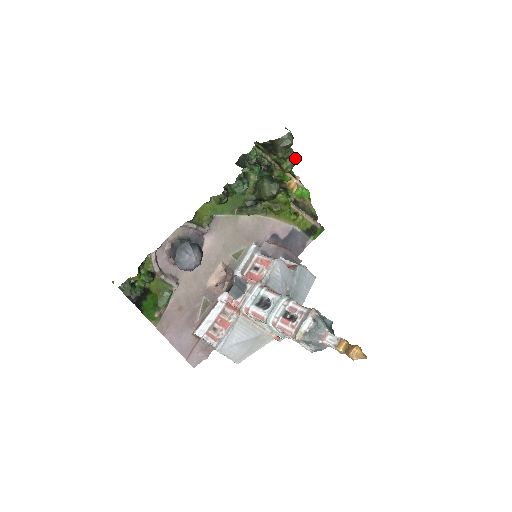
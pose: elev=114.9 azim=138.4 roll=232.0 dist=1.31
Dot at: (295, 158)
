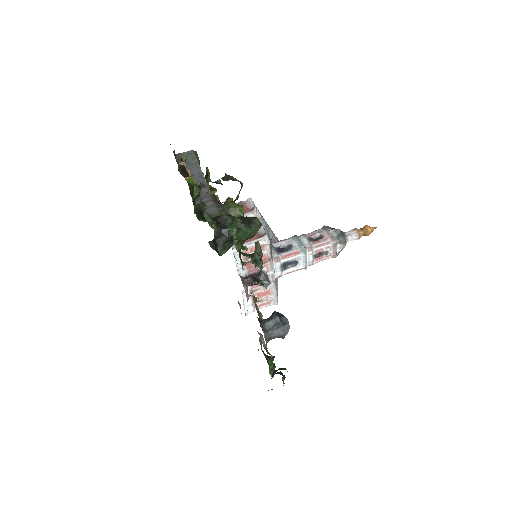
Dot at: occluded
